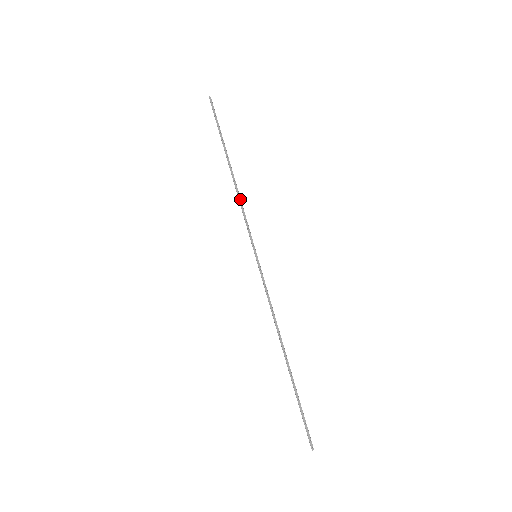
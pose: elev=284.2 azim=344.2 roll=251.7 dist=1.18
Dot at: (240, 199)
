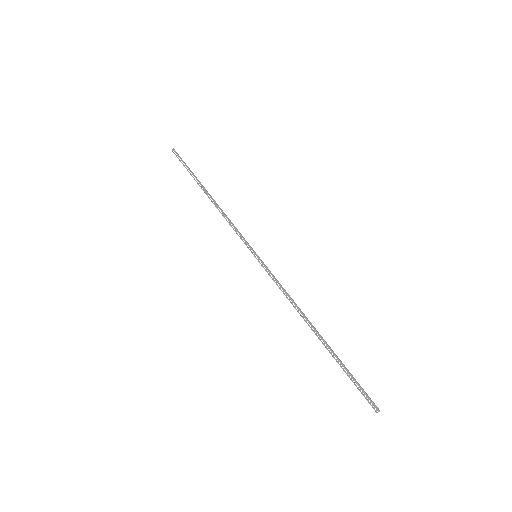
Dot at: (224, 217)
